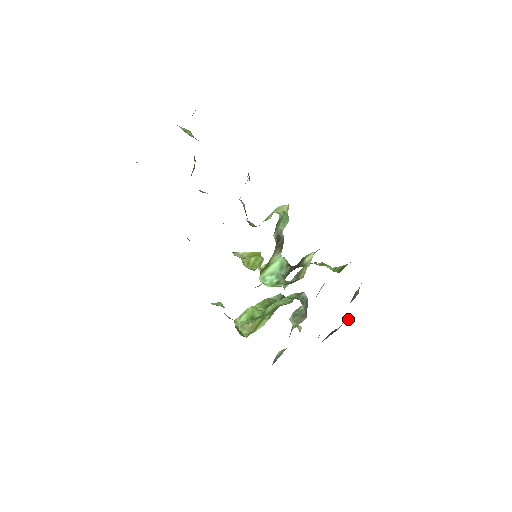
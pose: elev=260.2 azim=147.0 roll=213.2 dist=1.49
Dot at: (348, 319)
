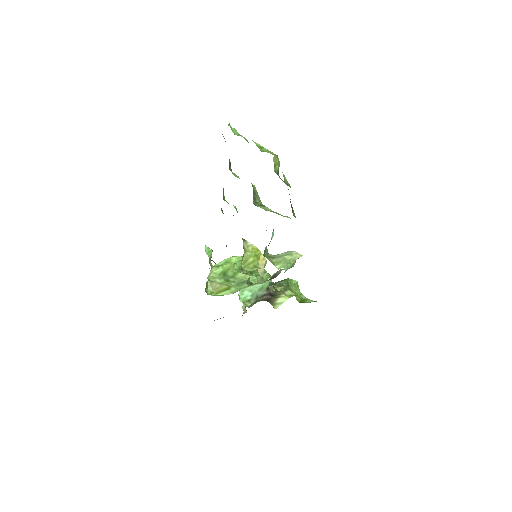
Dot at: occluded
